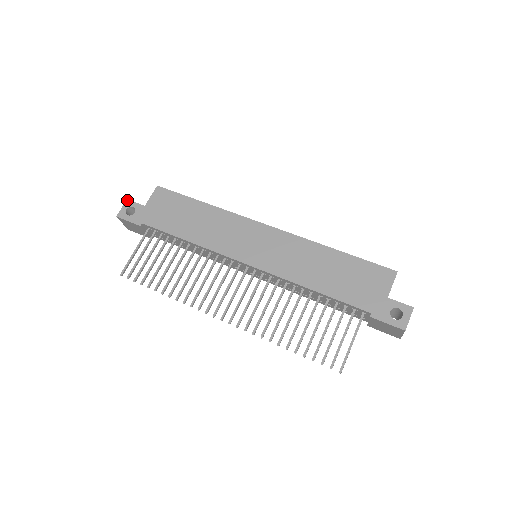
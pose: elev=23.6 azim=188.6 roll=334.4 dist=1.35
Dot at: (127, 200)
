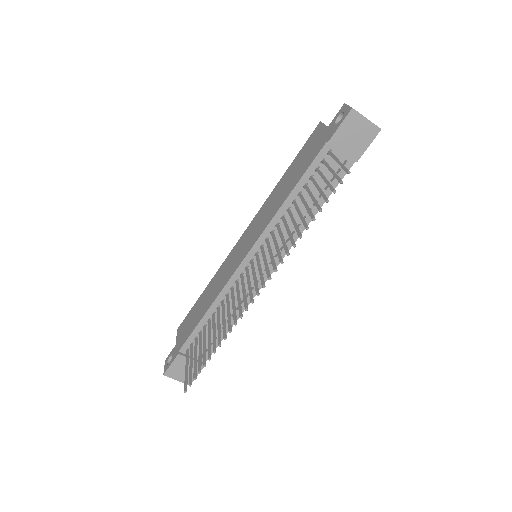
Dot at: (165, 360)
